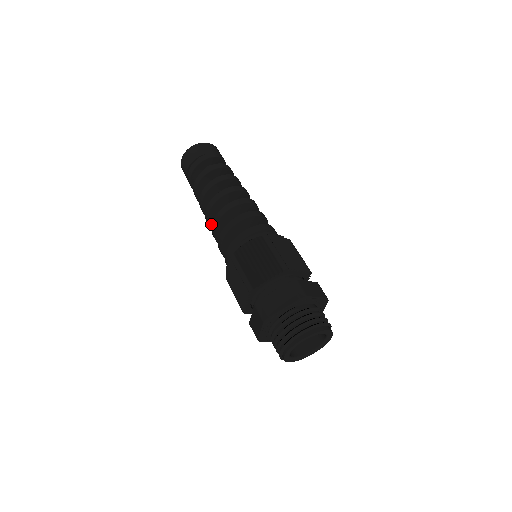
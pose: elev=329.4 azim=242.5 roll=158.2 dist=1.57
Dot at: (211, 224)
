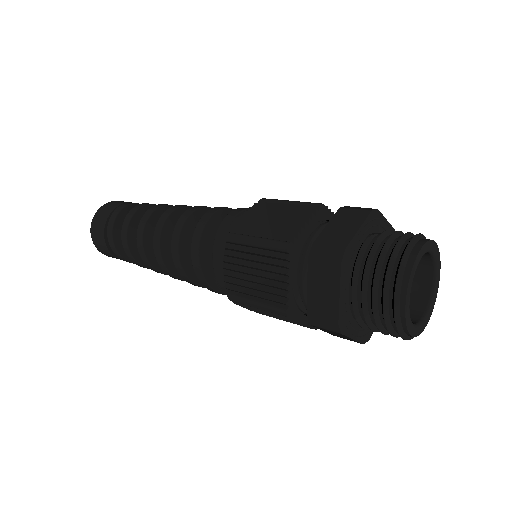
Dot at: (167, 261)
